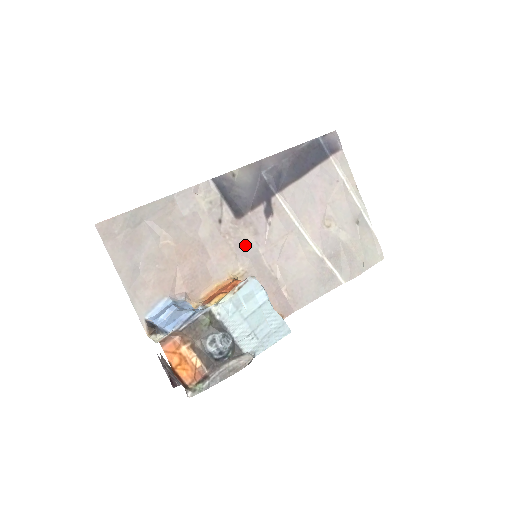
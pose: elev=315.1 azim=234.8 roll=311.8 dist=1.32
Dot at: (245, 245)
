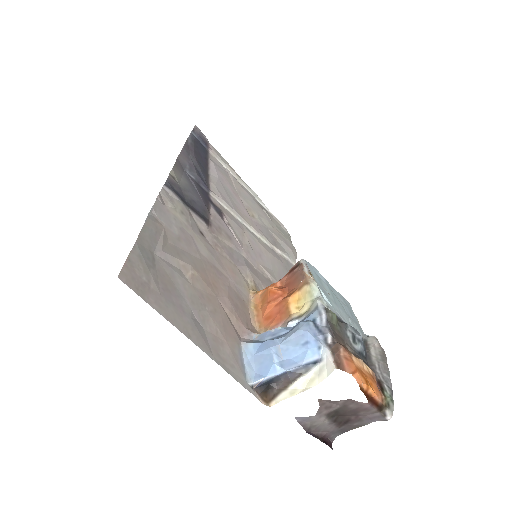
Dot at: (233, 253)
